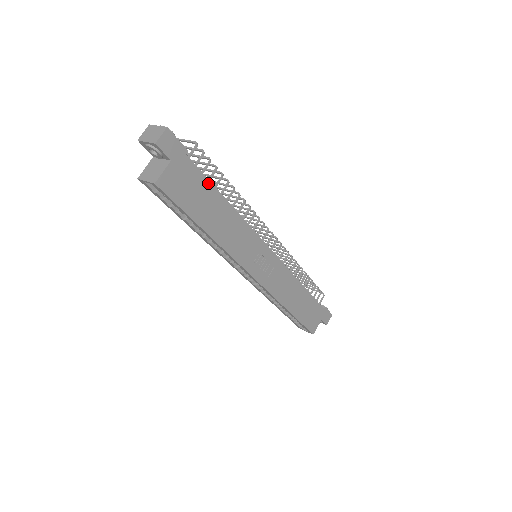
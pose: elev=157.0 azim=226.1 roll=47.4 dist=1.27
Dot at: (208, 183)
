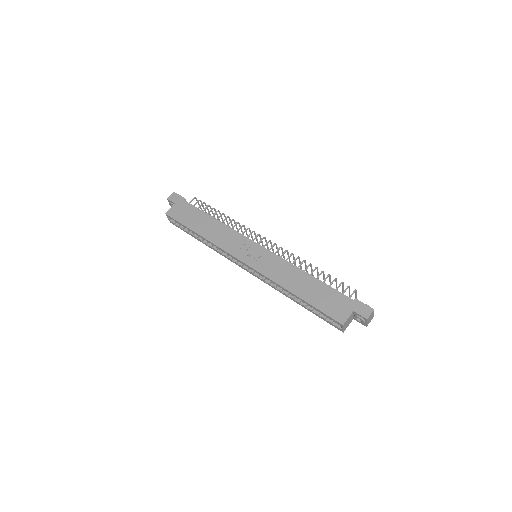
Dot at: (199, 210)
